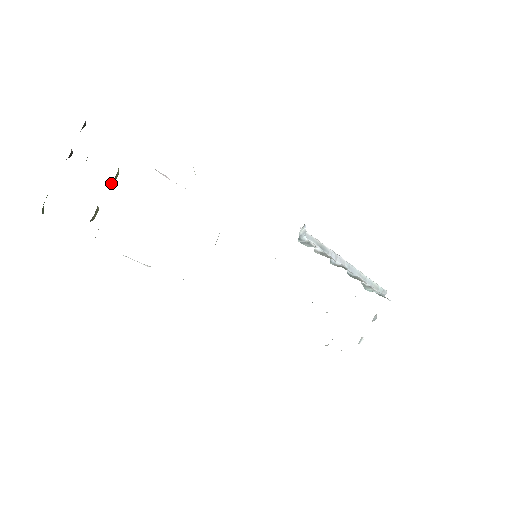
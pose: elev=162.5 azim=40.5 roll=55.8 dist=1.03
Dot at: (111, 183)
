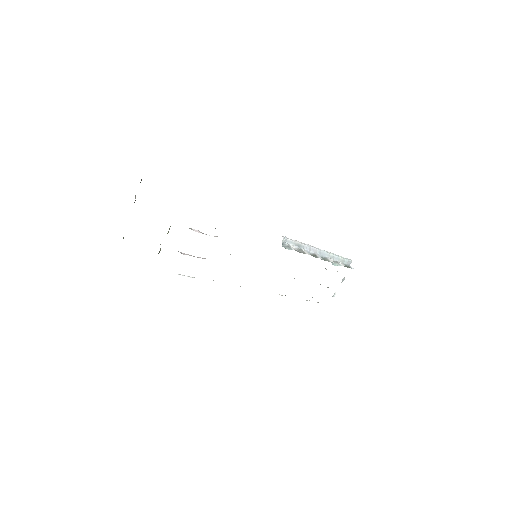
Dot at: (167, 233)
